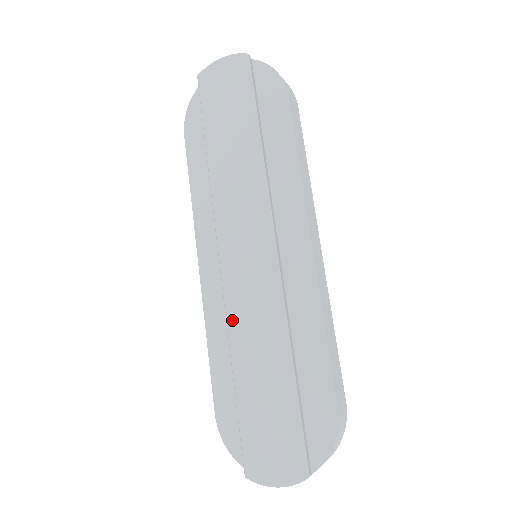
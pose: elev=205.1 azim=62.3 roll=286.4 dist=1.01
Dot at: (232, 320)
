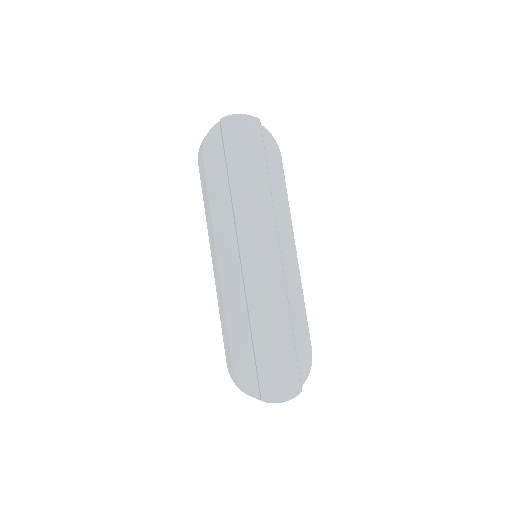
Dot at: (252, 298)
